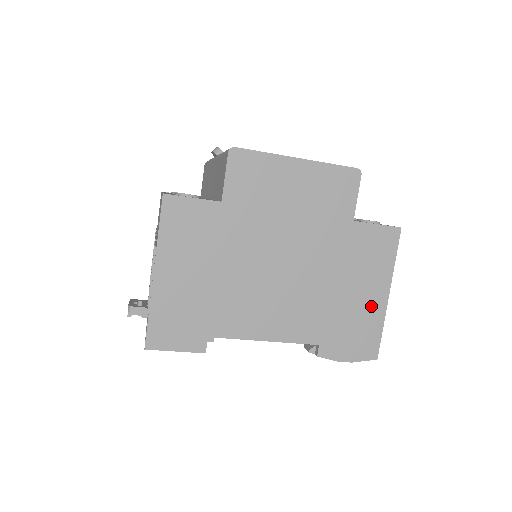
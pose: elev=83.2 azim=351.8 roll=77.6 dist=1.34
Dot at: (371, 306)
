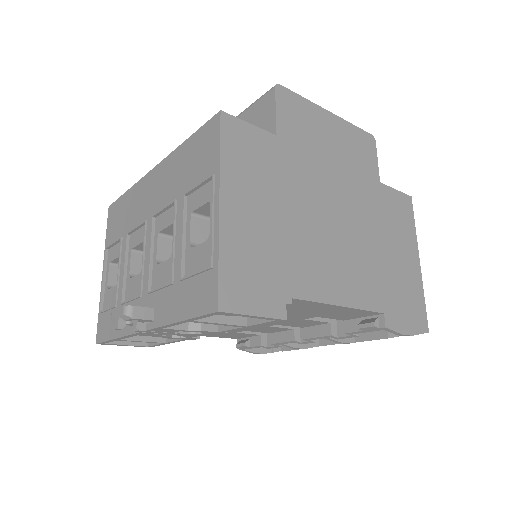
Dot at: (411, 272)
